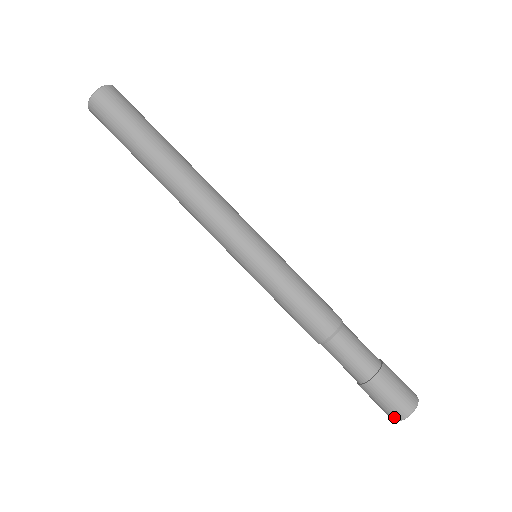
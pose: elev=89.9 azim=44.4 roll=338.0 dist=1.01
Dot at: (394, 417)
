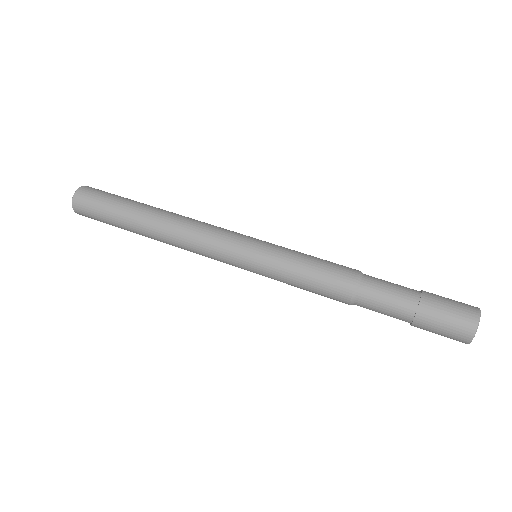
Dot at: (472, 315)
